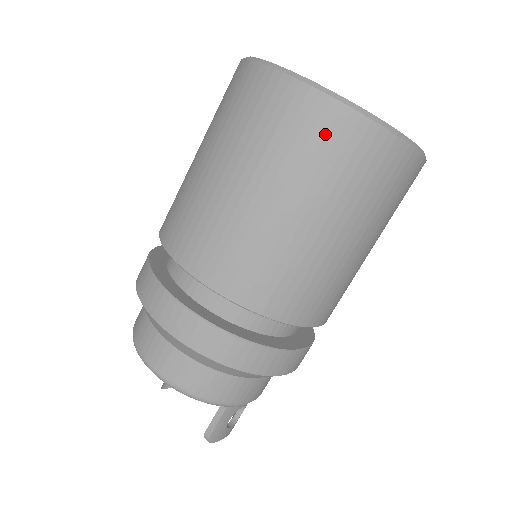
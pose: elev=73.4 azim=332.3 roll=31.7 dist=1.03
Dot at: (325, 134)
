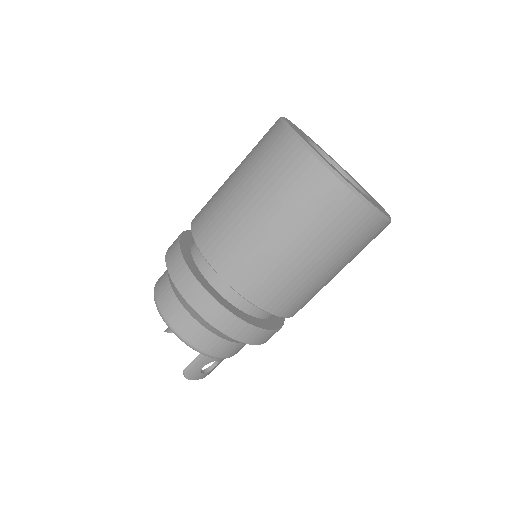
Dot at: (312, 187)
